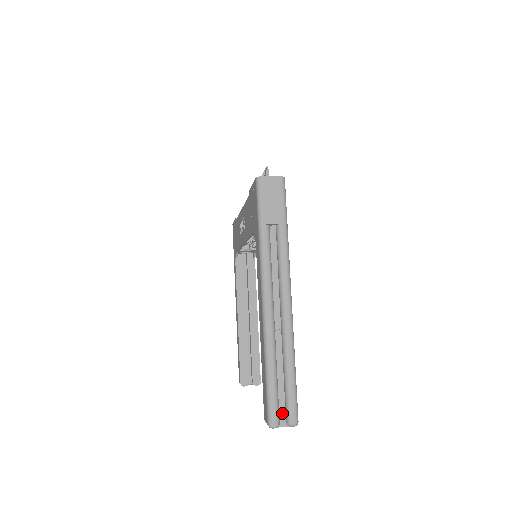
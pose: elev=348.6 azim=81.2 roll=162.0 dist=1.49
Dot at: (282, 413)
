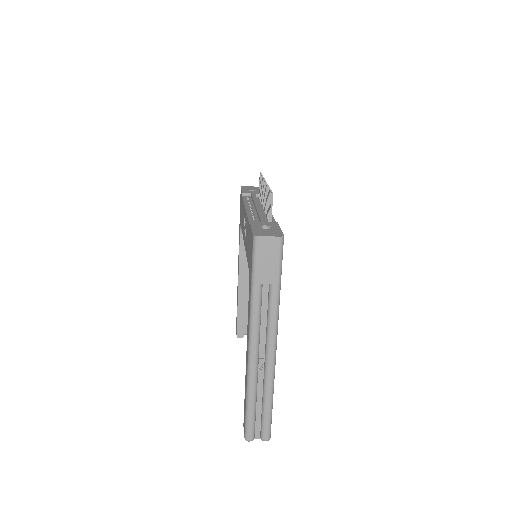
Dot at: (257, 430)
